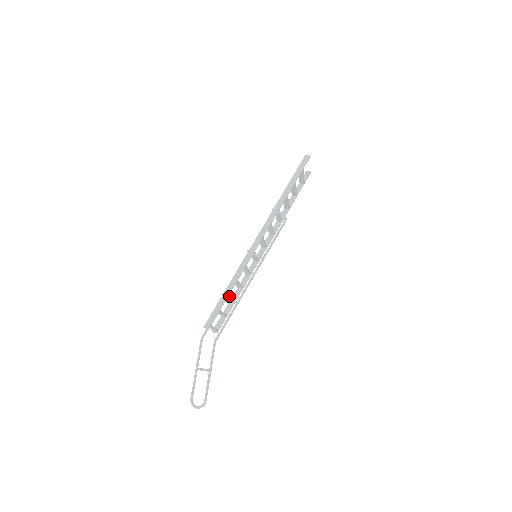
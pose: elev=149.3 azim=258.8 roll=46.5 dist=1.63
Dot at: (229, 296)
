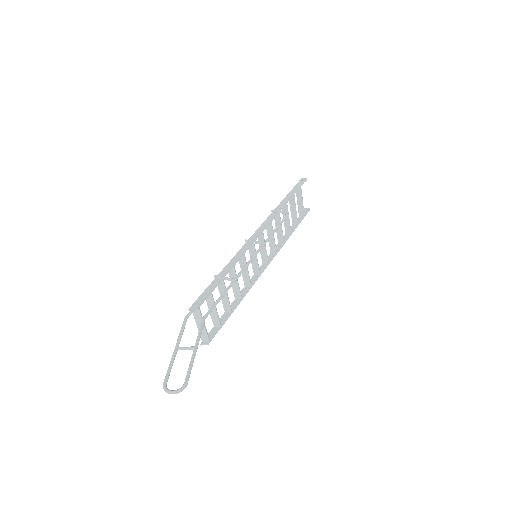
Dot at: (224, 282)
